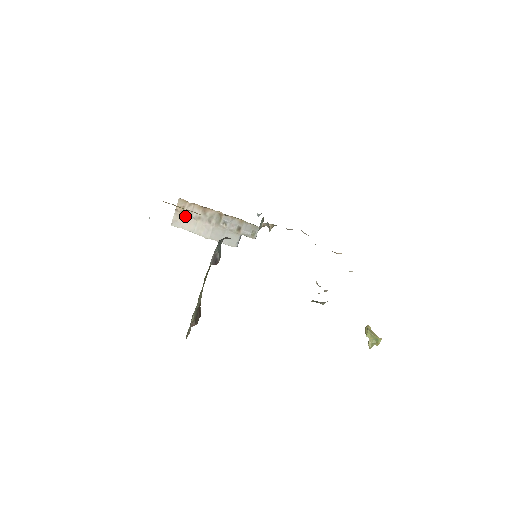
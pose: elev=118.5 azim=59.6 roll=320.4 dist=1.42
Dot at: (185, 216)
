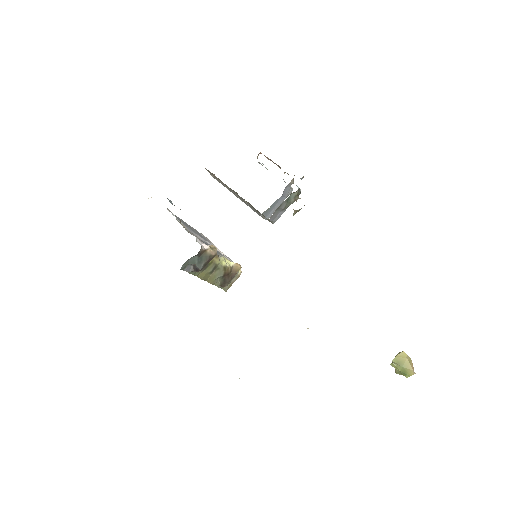
Dot at: (216, 178)
